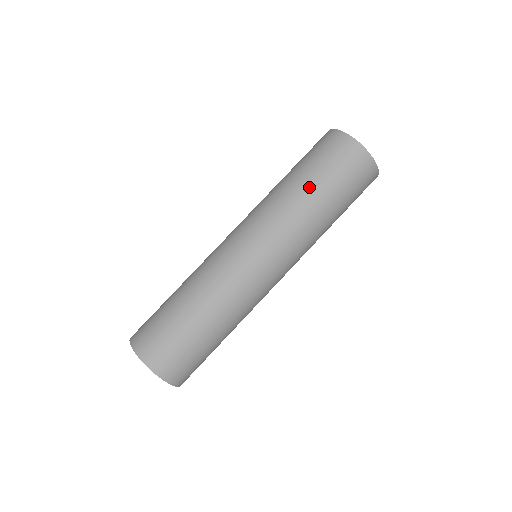
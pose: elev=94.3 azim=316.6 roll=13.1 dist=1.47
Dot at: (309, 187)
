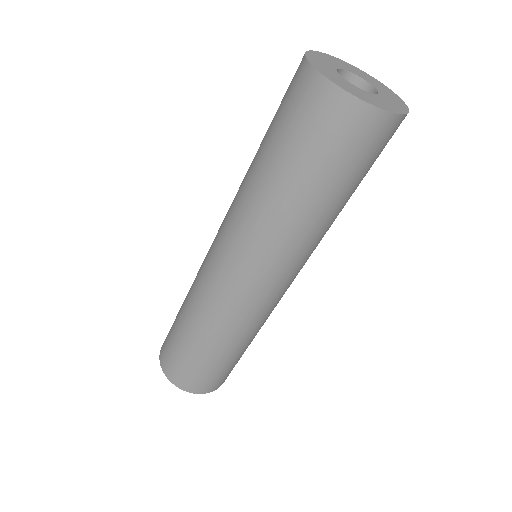
Dot at: (301, 196)
